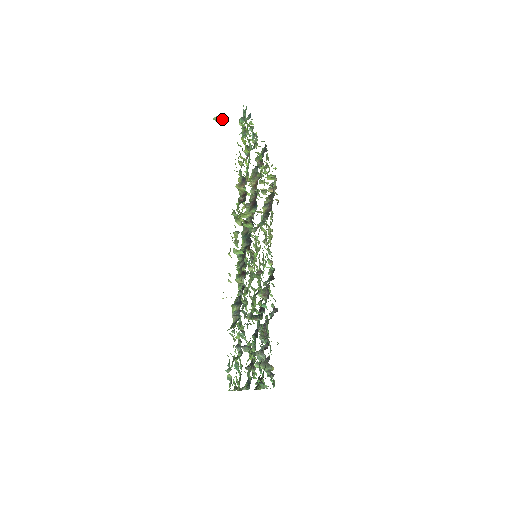
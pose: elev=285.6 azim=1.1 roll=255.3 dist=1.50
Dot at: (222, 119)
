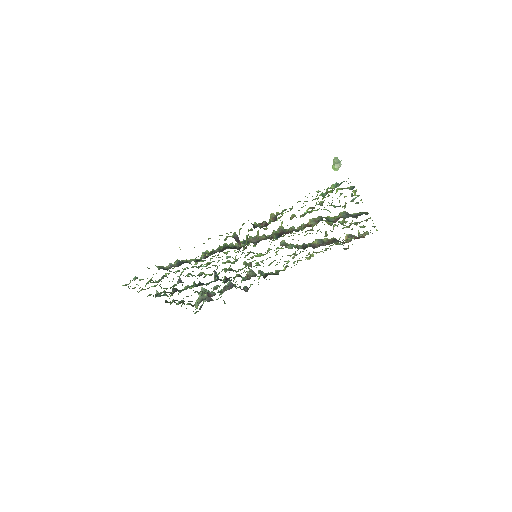
Dot at: (335, 165)
